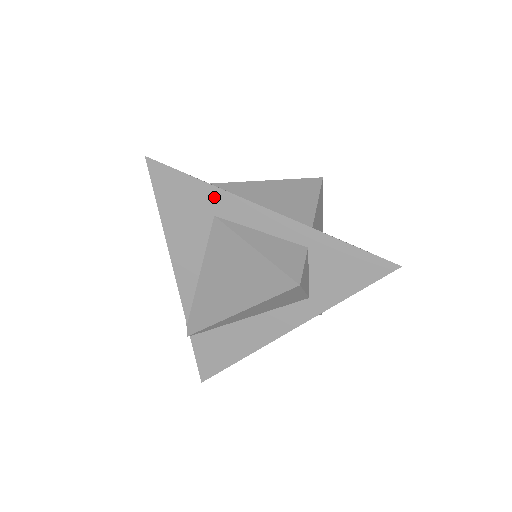
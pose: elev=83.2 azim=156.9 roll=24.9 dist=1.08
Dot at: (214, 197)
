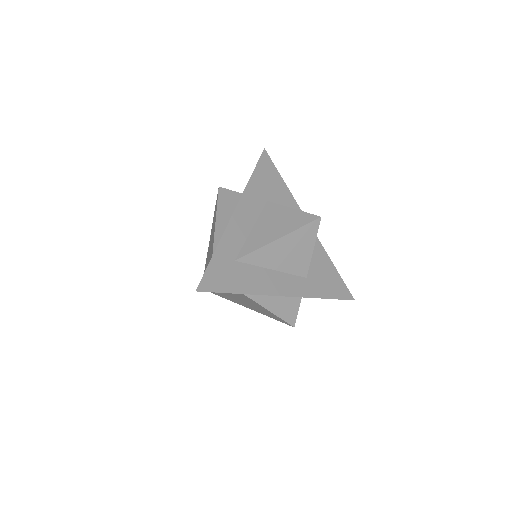
Dot at: occluded
